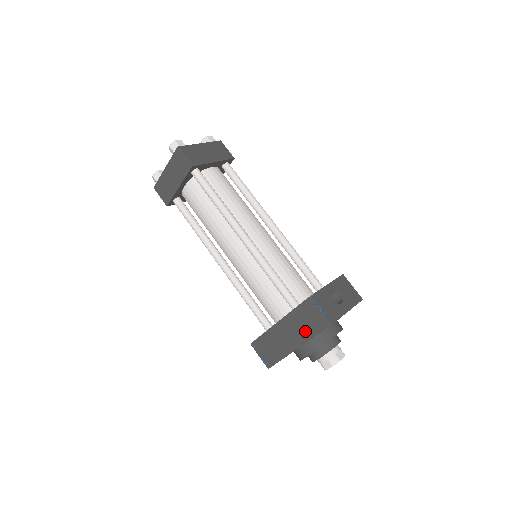
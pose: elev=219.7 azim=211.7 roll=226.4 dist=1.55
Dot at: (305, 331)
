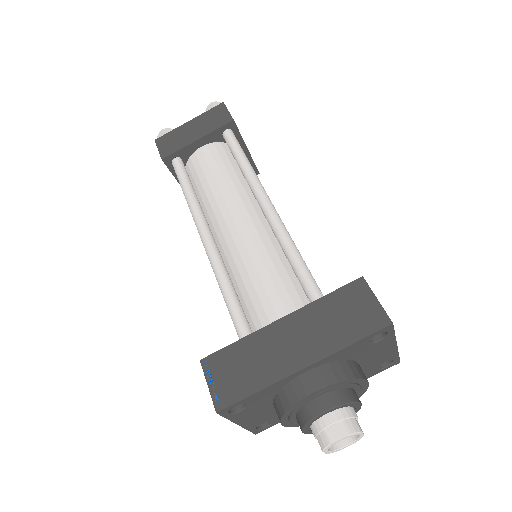
Dot at: (334, 333)
